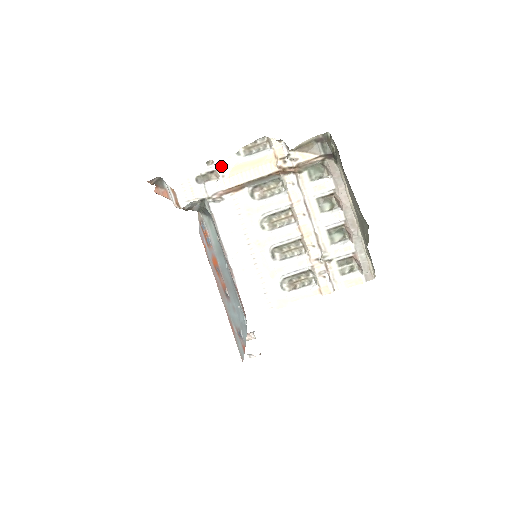
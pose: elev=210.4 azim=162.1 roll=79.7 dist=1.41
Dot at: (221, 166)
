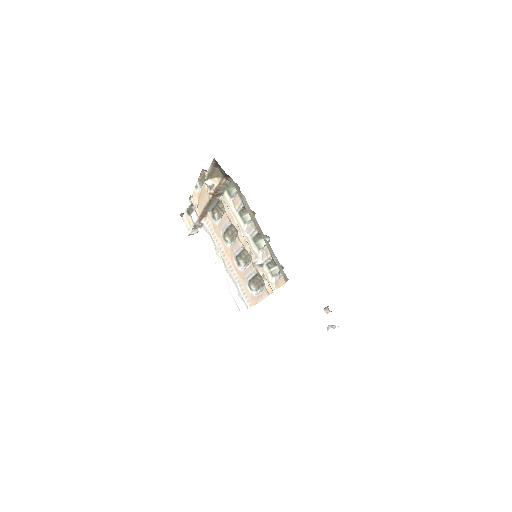
Dot at: (193, 200)
